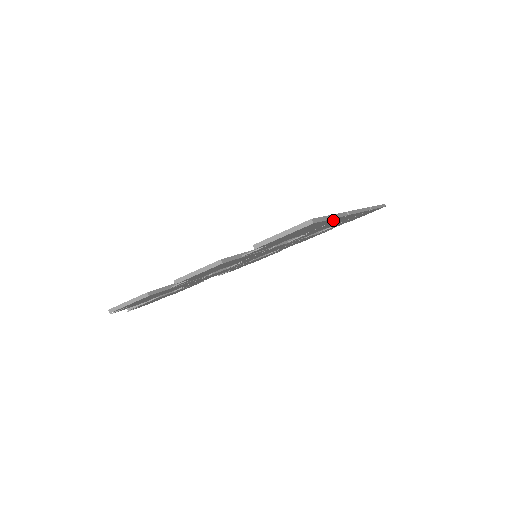
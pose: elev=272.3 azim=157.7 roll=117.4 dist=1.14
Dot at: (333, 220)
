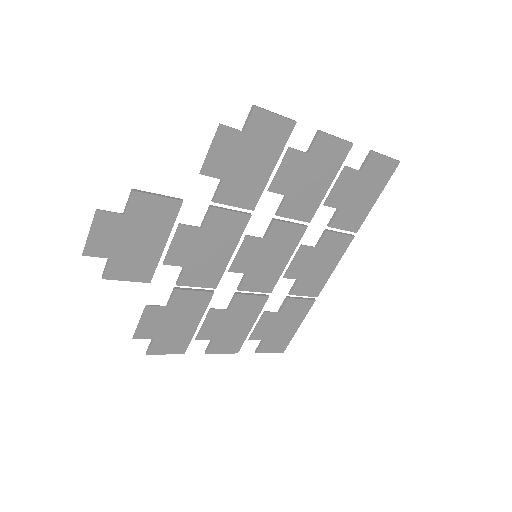
Dot at: (360, 218)
